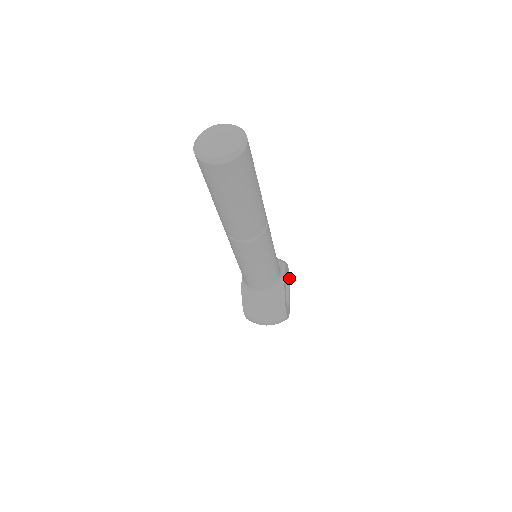
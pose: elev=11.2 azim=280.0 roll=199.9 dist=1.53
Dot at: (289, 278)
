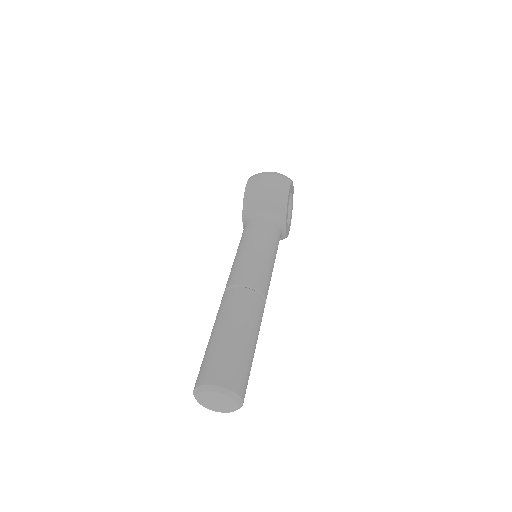
Dot at: (292, 182)
